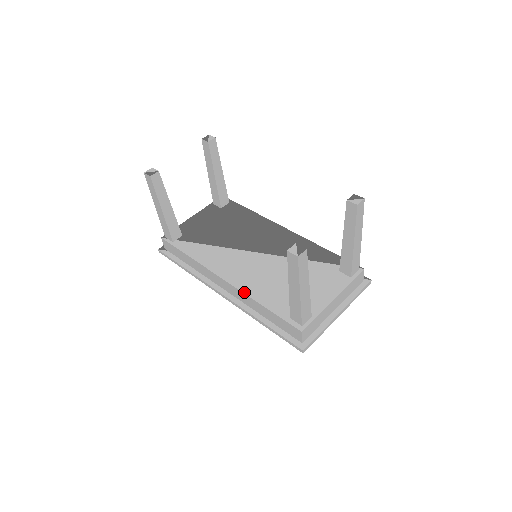
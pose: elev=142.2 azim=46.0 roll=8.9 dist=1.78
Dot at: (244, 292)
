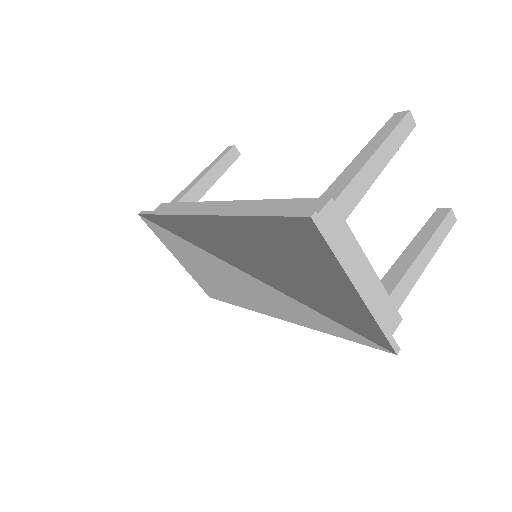
Dot at: (251, 201)
